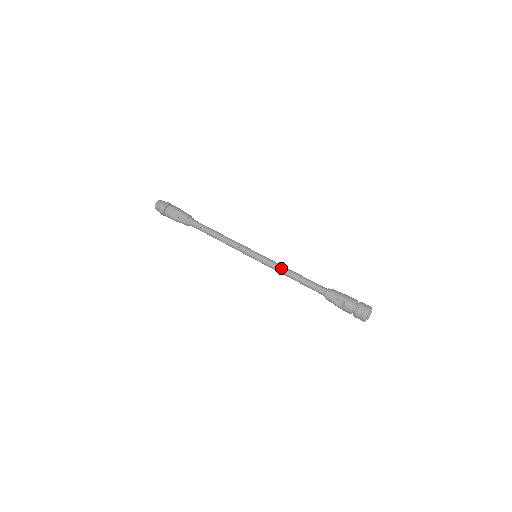
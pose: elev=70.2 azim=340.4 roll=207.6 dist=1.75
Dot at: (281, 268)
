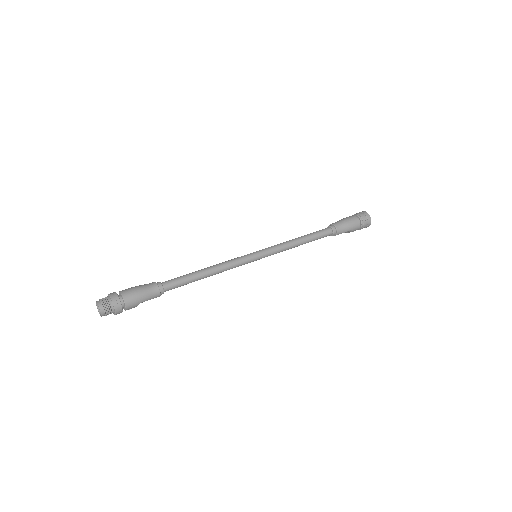
Dot at: (288, 249)
